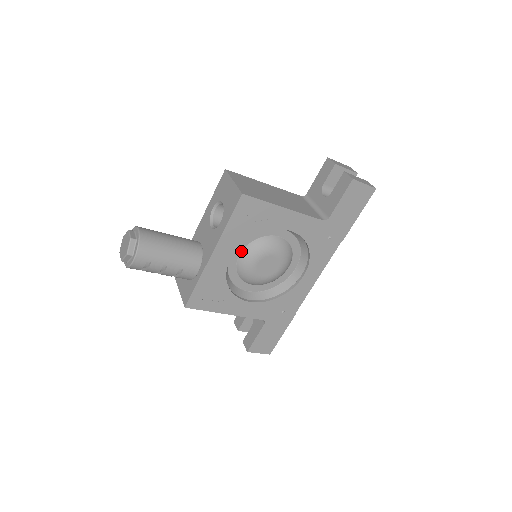
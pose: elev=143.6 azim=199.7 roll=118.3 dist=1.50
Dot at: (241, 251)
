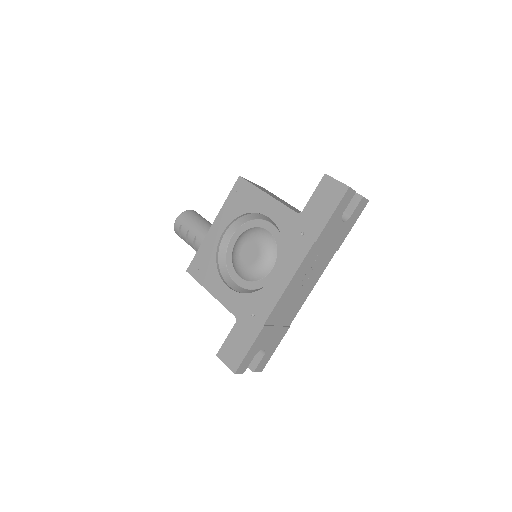
Dot at: (238, 237)
